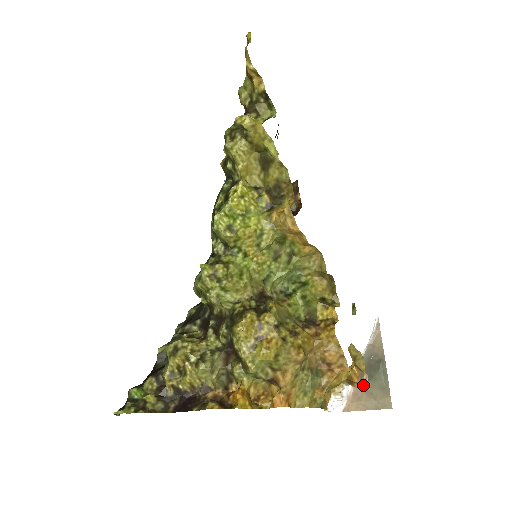
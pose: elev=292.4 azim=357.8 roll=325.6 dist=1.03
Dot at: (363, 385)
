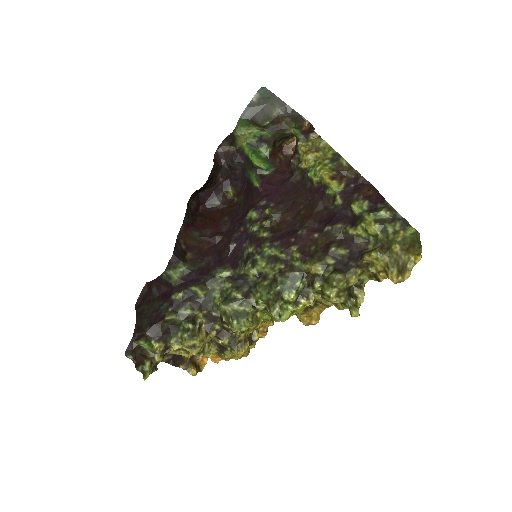
Dot at: occluded
